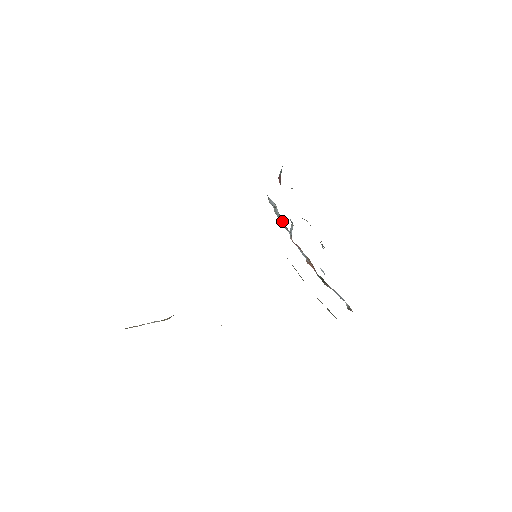
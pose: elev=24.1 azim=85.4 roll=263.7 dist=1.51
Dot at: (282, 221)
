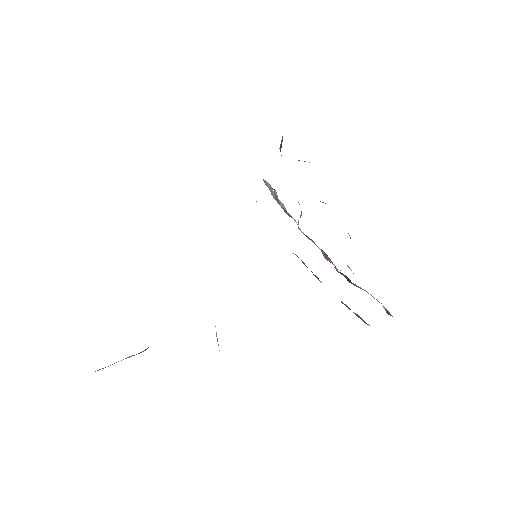
Dot at: (284, 206)
